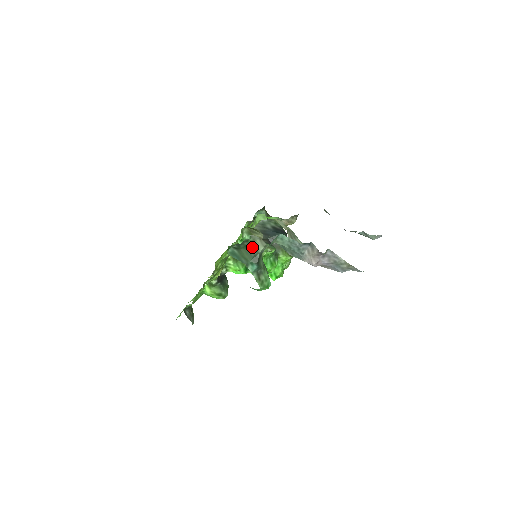
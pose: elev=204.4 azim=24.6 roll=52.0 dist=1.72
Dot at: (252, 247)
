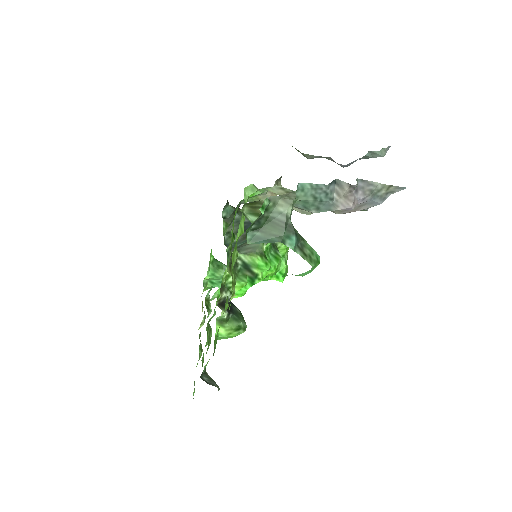
Dot at: (276, 215)
